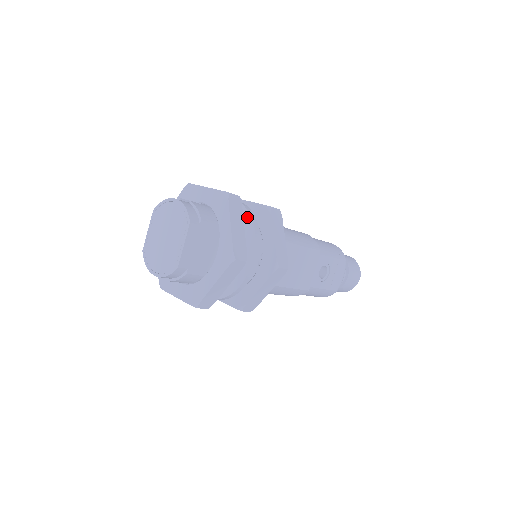
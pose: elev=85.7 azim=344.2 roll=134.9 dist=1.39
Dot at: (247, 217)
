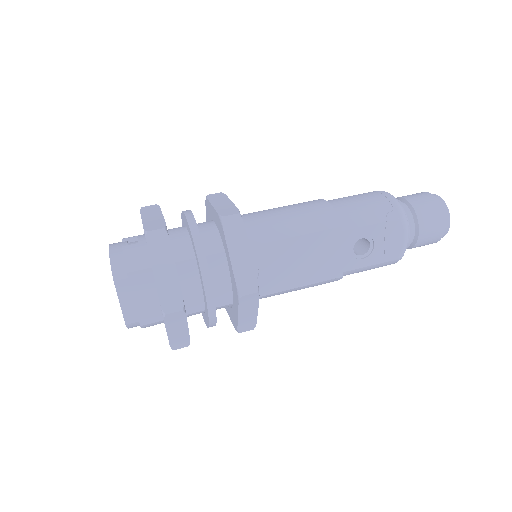
Dot at: (192, 242)
